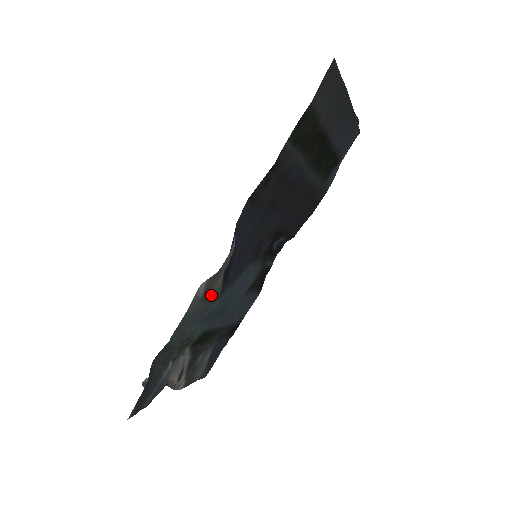
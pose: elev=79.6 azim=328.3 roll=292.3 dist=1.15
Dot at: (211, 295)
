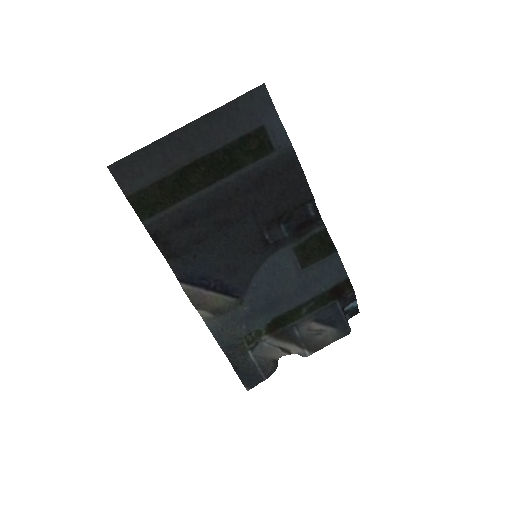
Dot at: (223, 309)
